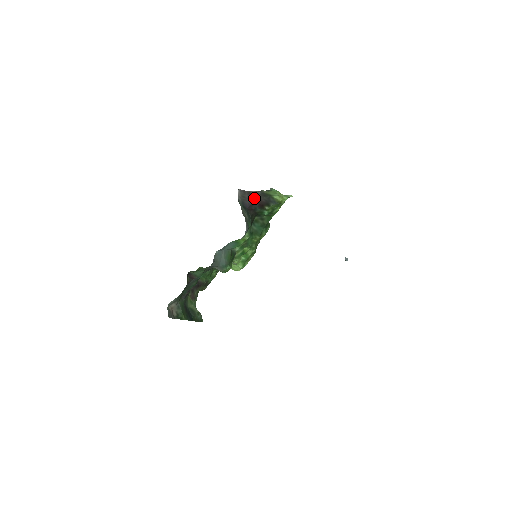
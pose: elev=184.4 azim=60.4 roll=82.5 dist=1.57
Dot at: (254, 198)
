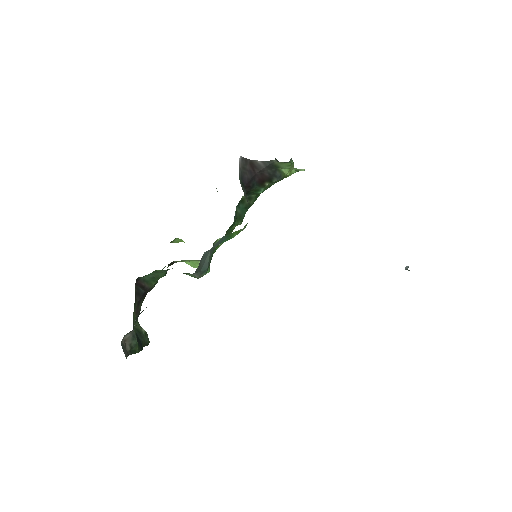
Dot at: (256, 170)
